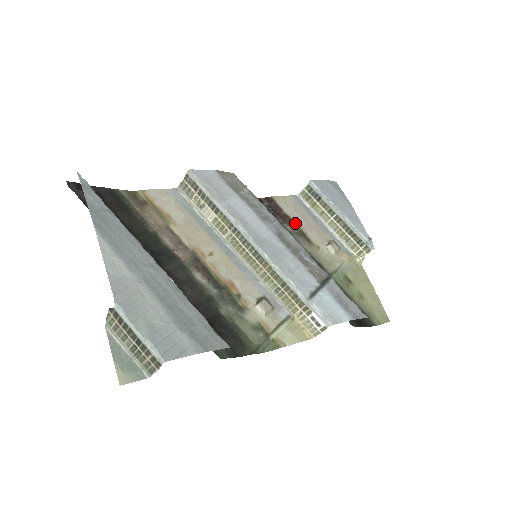
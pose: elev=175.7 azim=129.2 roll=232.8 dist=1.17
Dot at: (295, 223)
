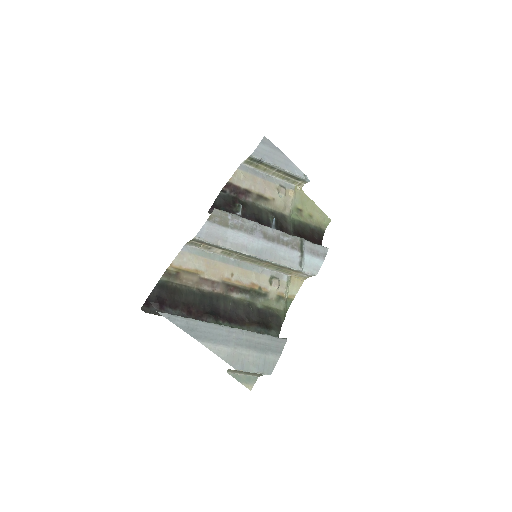
Dot at: (252, 191)
